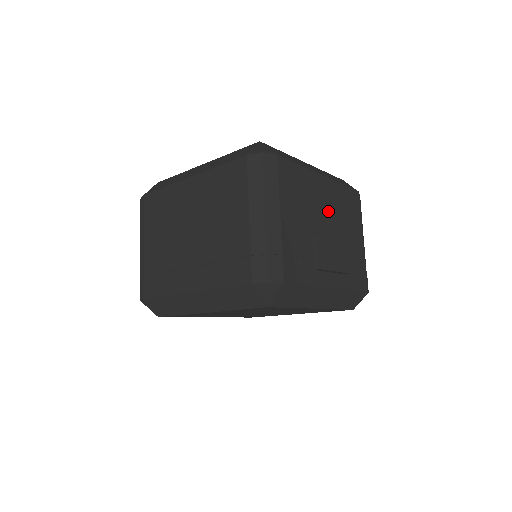
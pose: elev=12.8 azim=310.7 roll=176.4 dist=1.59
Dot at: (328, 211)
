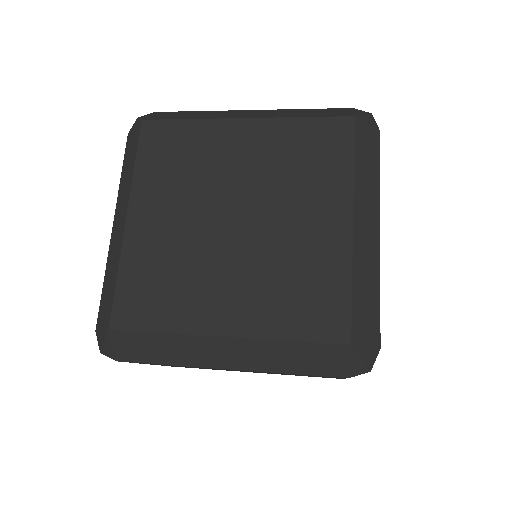
Dot at: occluded
